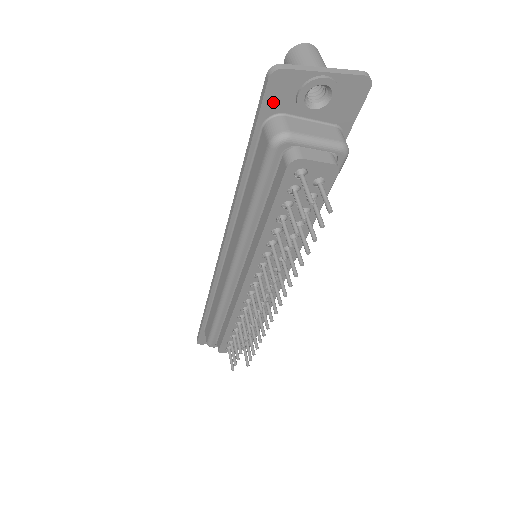
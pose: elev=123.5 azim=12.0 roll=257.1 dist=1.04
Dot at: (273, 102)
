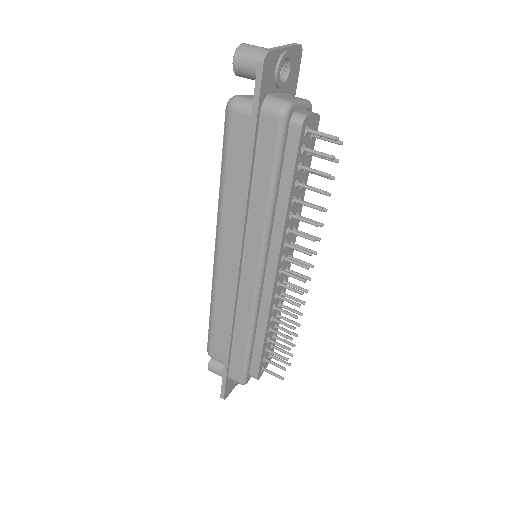
Dot at: (265, 85)
